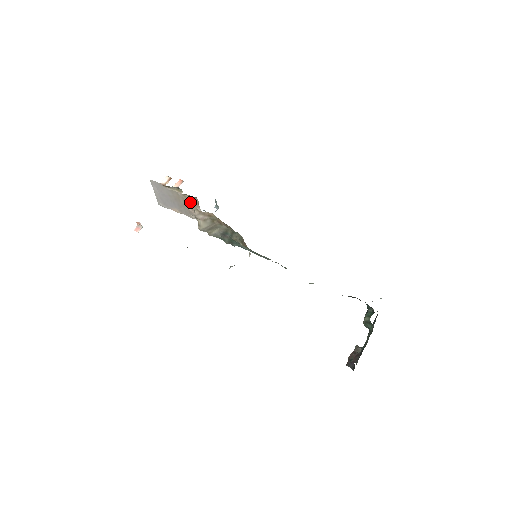
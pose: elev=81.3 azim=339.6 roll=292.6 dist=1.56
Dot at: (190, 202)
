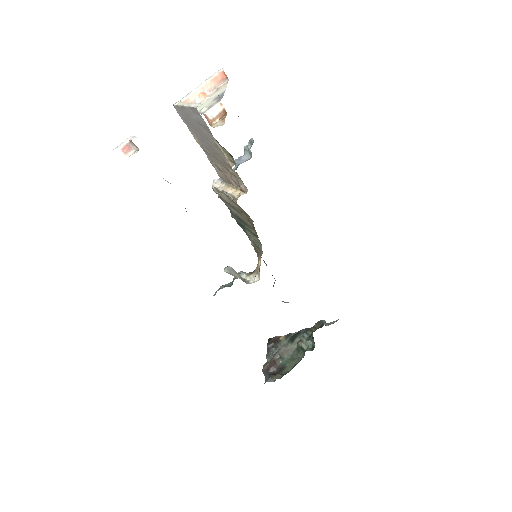
Dot at: (231, 173)
